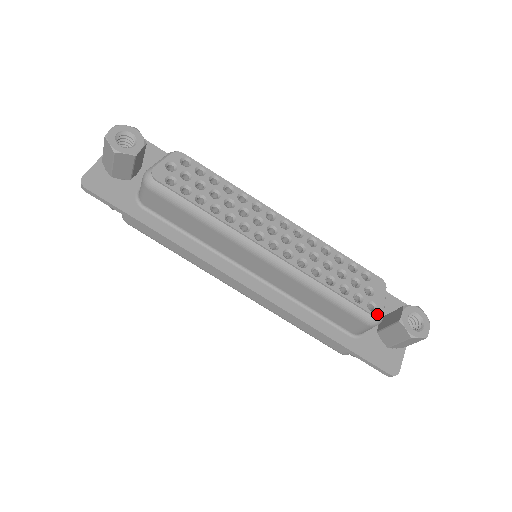
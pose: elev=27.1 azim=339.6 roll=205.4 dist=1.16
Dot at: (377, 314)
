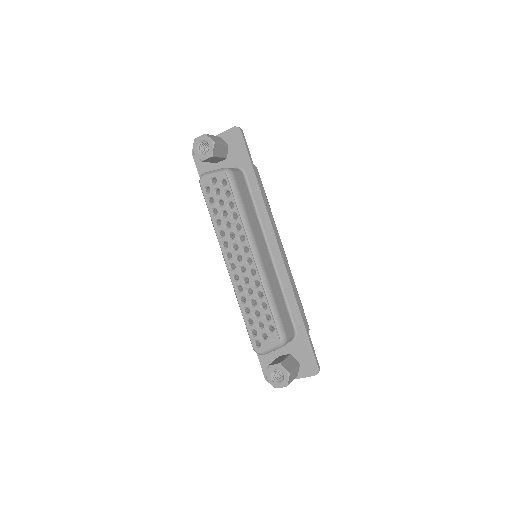
Dot at: (256, 350)
